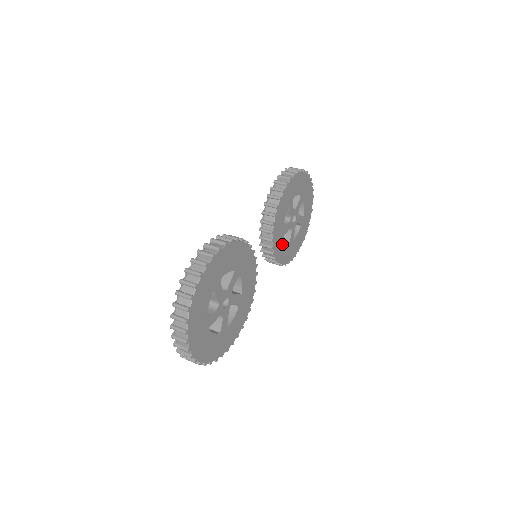
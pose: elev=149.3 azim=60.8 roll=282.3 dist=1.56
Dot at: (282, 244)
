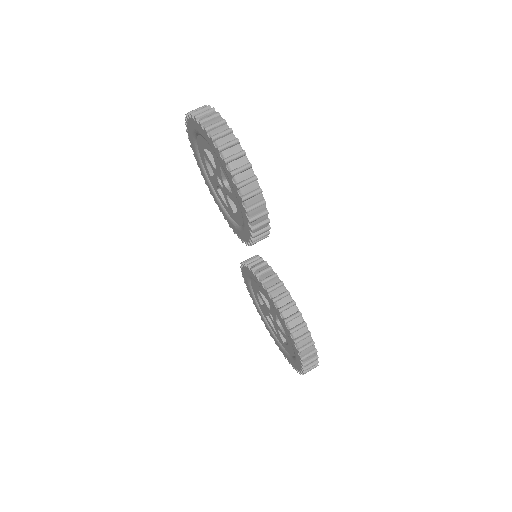
Dot at: occluded
